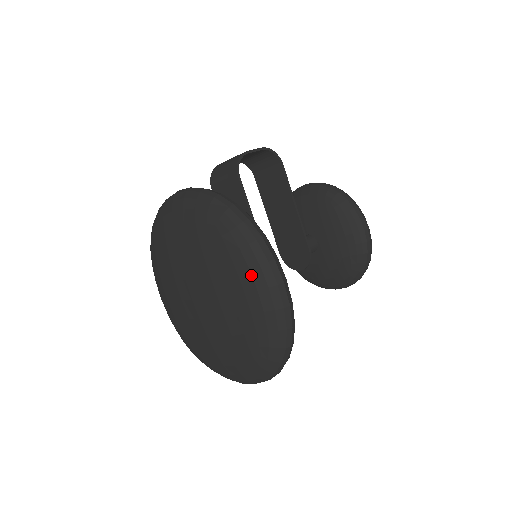
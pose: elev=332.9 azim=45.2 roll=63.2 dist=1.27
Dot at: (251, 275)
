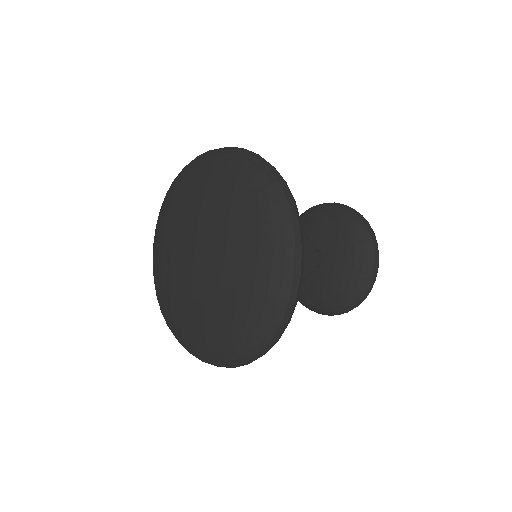
Dot at: (204, 164)
